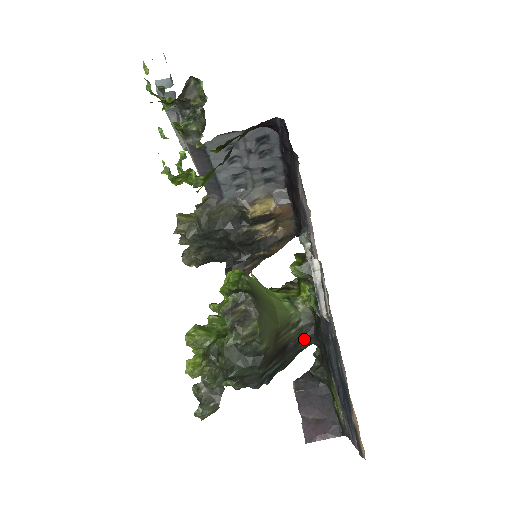
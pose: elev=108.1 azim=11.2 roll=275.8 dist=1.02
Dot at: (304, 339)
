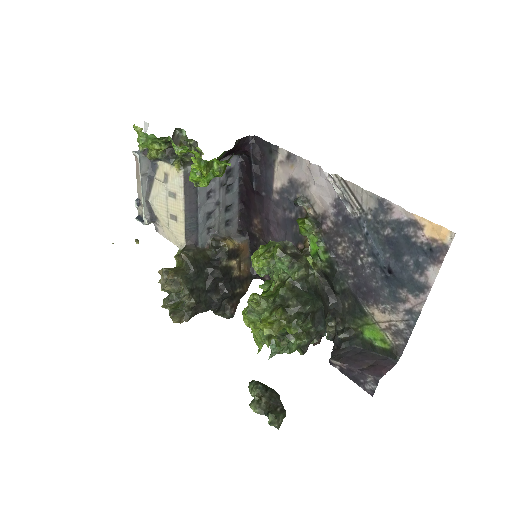
Dot at: (324, 302)
